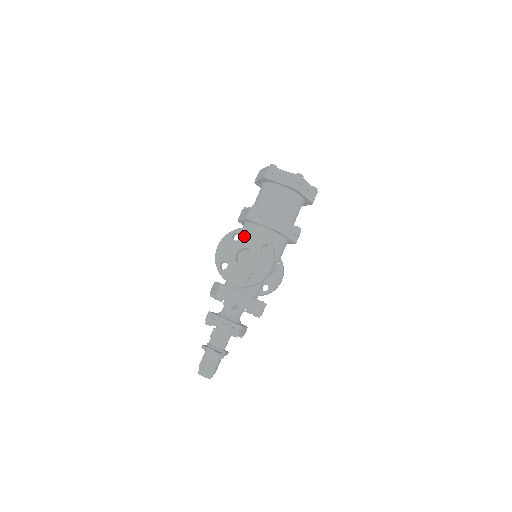
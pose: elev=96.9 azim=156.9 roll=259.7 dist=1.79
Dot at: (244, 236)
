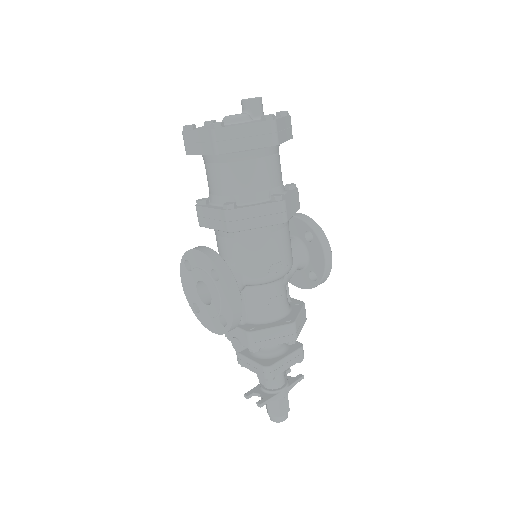
Dot at: (192, 263)
